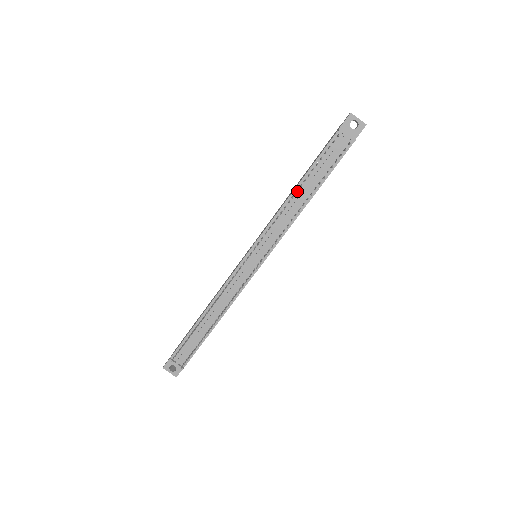
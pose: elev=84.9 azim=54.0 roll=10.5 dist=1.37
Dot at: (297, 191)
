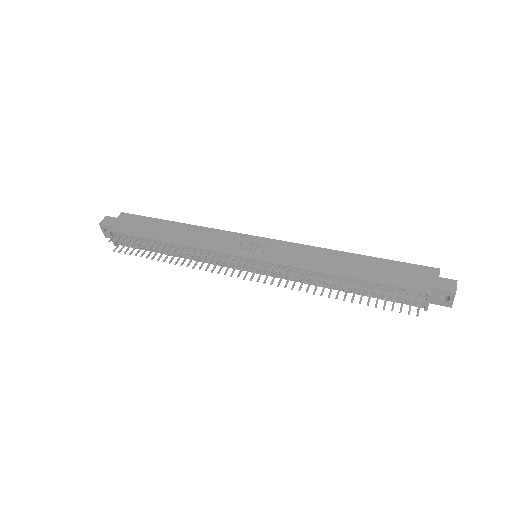
Dot at: (339, 284)
